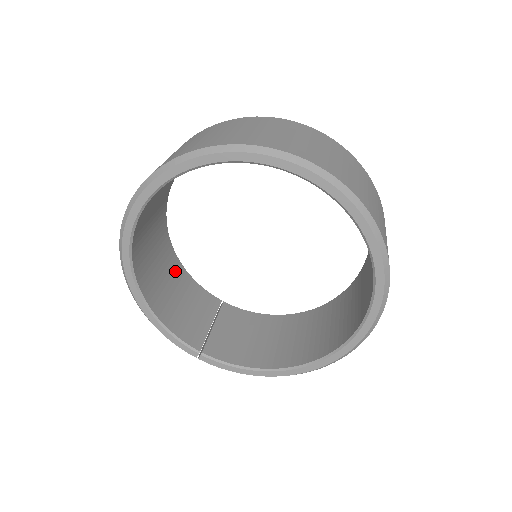
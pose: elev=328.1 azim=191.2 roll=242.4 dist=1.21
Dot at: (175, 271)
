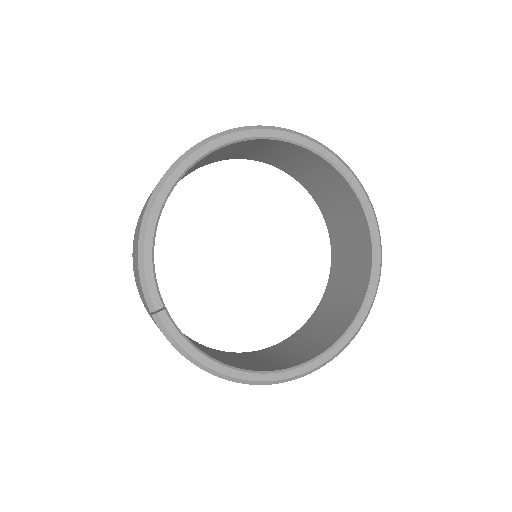
Dot at: occluded
